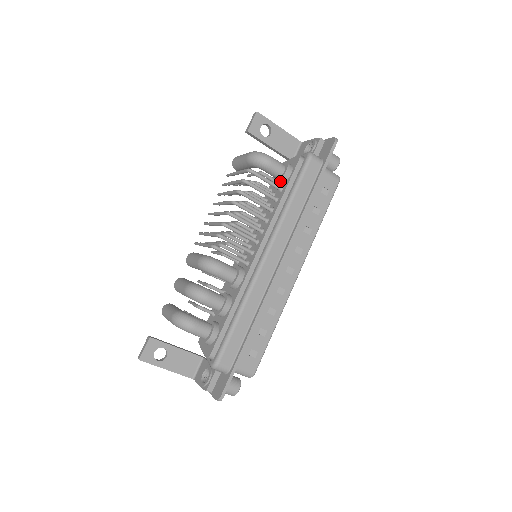
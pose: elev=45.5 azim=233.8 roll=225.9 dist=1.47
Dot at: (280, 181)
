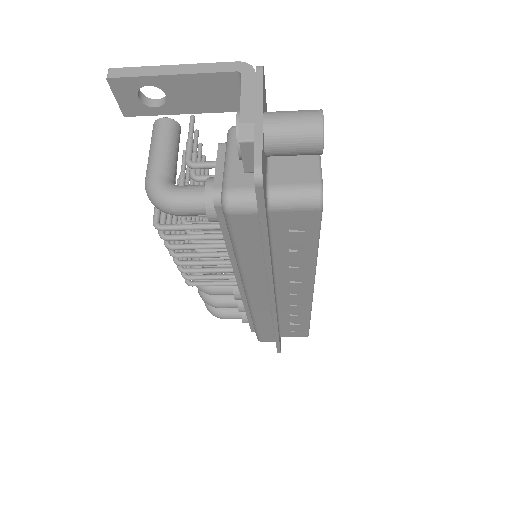
Dot at: occluded
